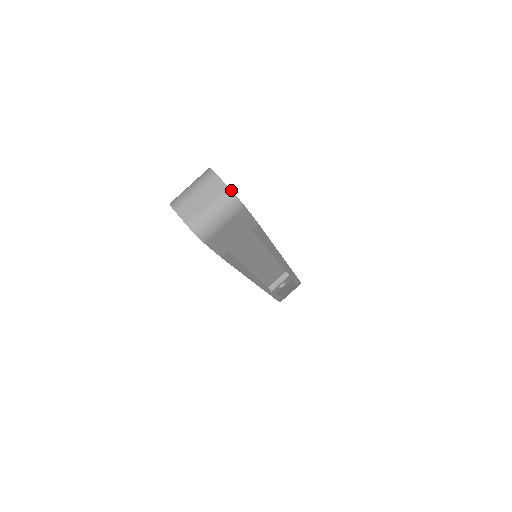
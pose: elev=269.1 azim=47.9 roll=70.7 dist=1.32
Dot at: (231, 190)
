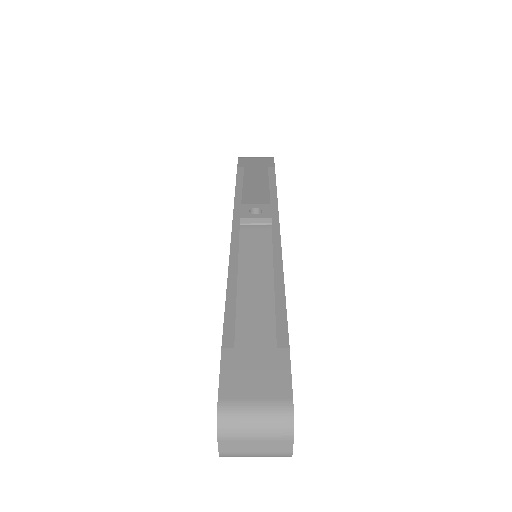
Dot at: occluded
